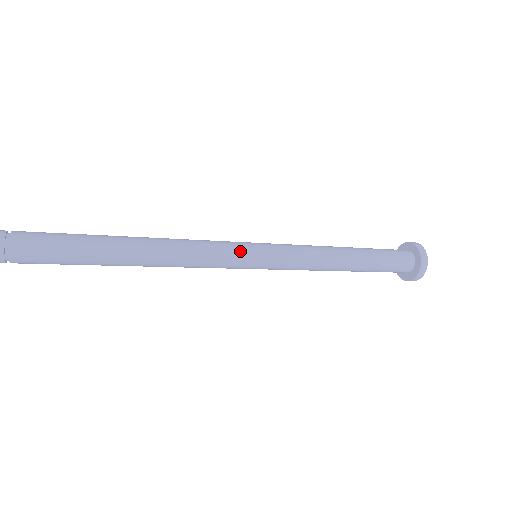
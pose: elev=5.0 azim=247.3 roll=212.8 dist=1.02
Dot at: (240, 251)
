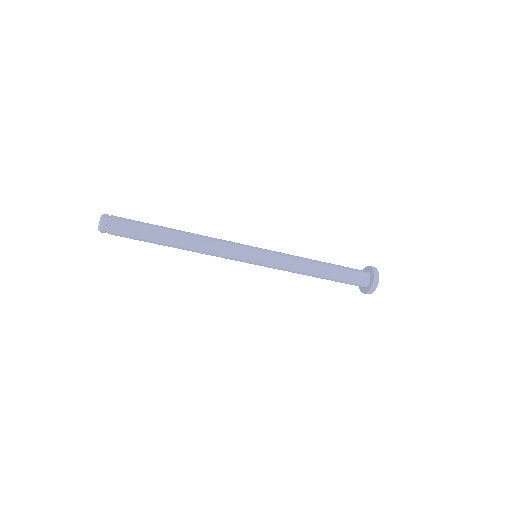
Dot at: (244, 253)
